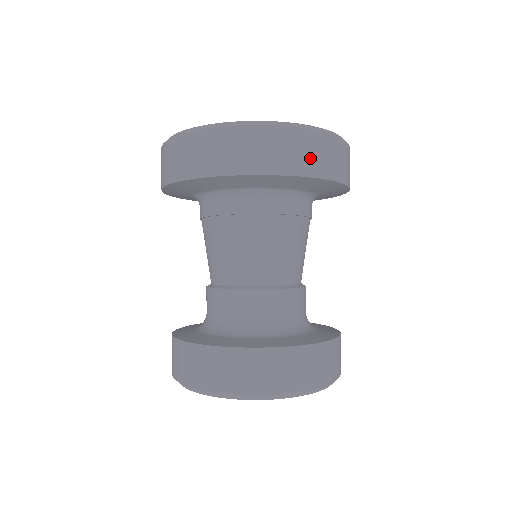
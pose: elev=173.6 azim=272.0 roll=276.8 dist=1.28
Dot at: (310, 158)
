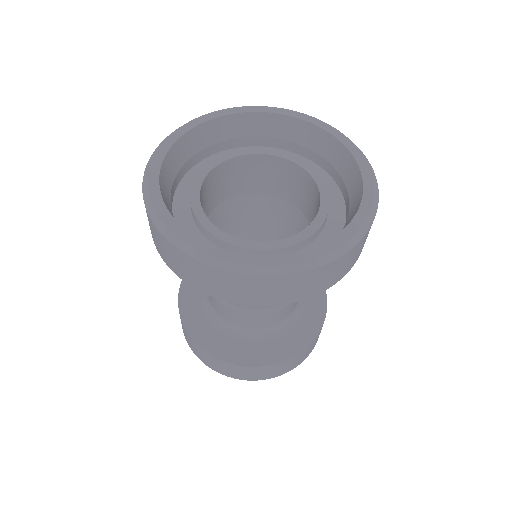
Dot at: (346, 266)
